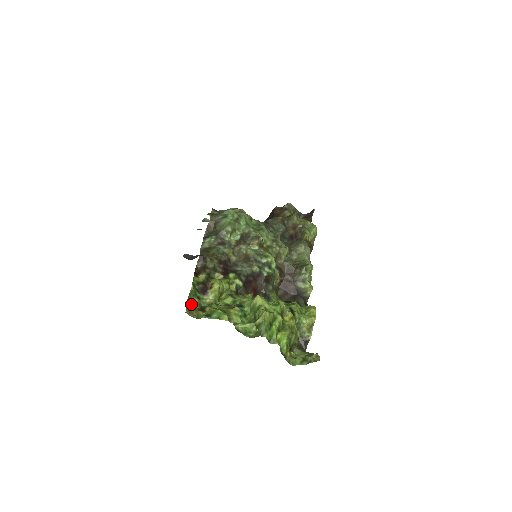
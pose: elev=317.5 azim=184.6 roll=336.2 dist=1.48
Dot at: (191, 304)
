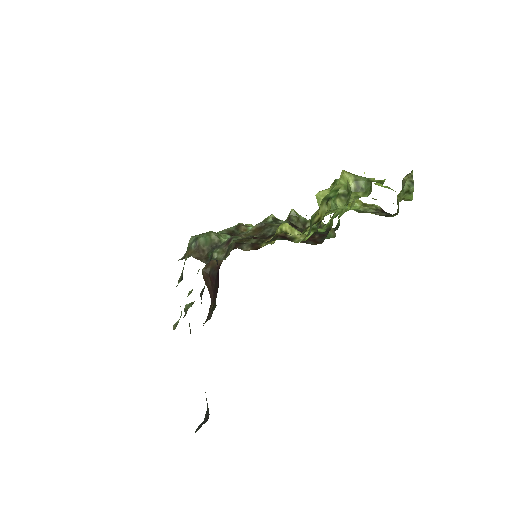
Dot at: (302, 233)
